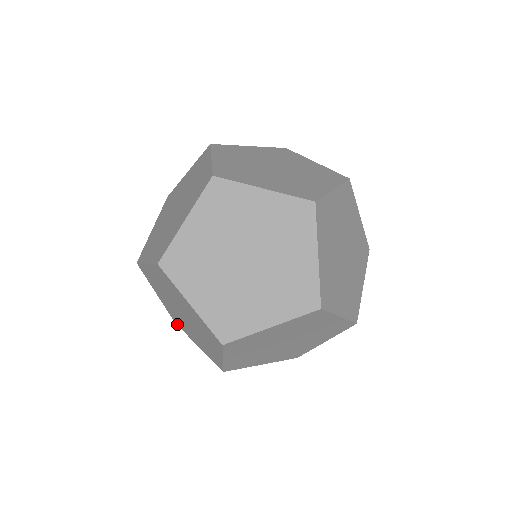
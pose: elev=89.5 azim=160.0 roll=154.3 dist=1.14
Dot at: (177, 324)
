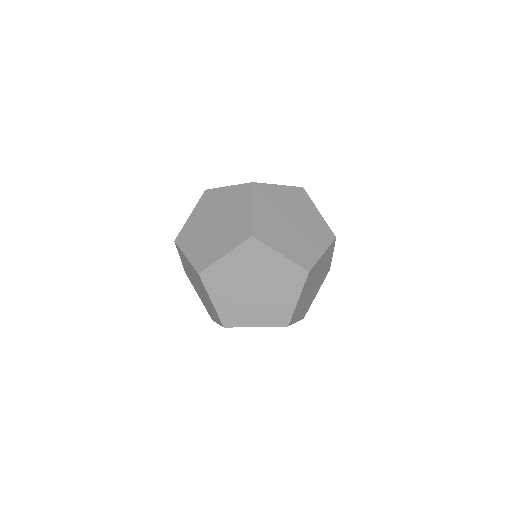
Dot at: (228, 325)
